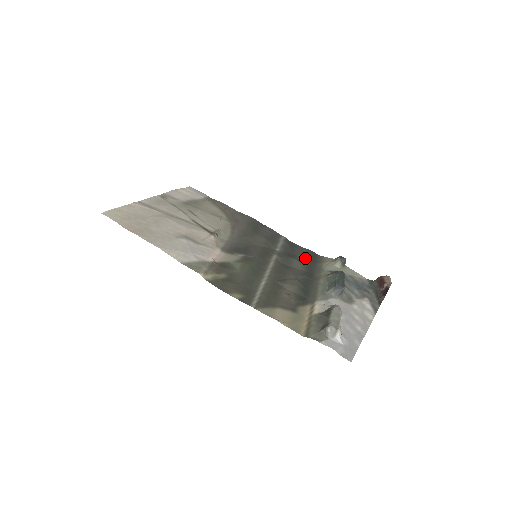
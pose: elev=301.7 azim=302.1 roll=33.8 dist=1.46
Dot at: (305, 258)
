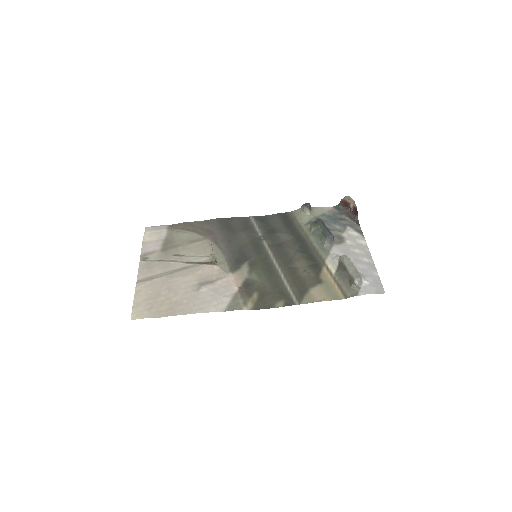
Dot at: (282, 225)
